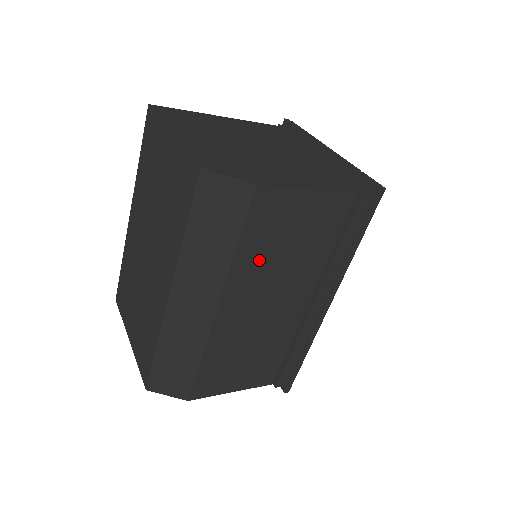
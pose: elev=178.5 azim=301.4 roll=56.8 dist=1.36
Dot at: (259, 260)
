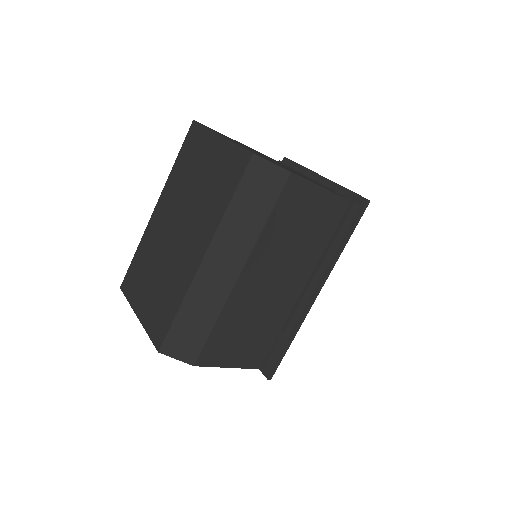
Dot at: (278, 238)
